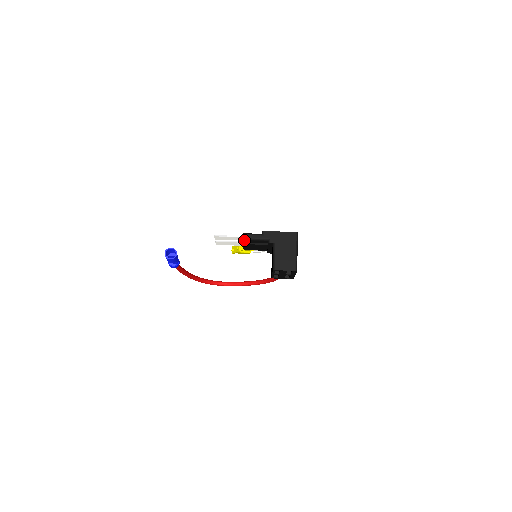
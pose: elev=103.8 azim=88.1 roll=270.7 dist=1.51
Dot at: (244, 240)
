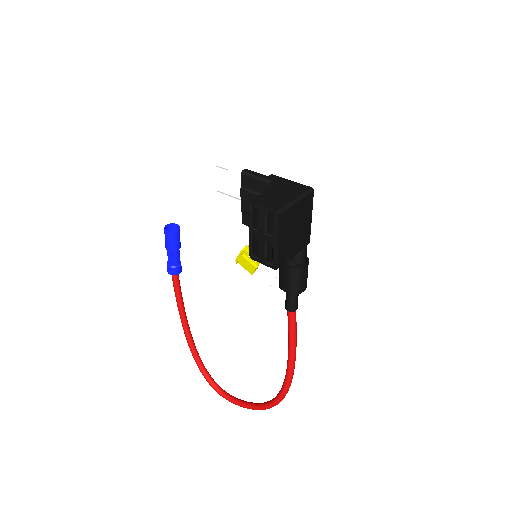
Dot at: (243, 176)
